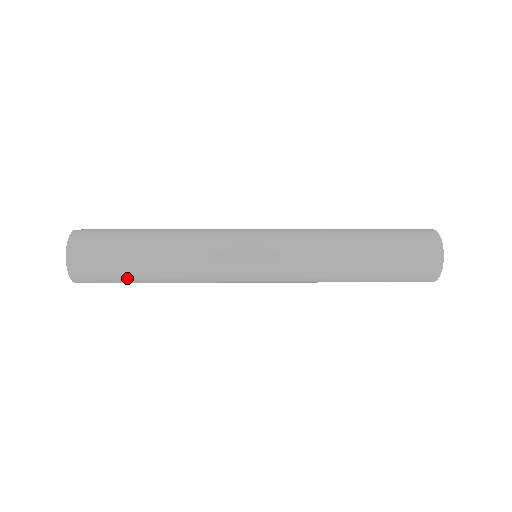
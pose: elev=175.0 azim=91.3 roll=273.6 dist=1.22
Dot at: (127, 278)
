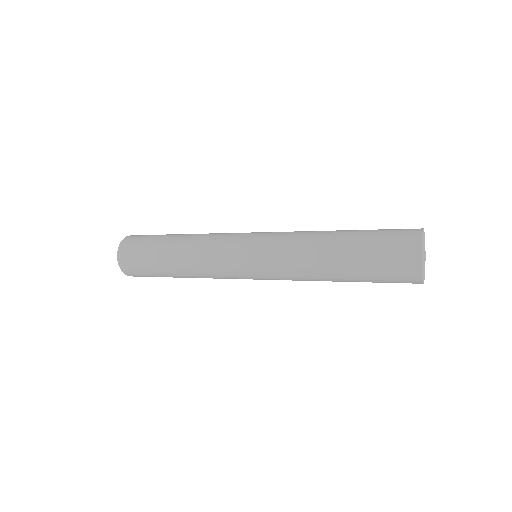
Dot at: (161, 276)
